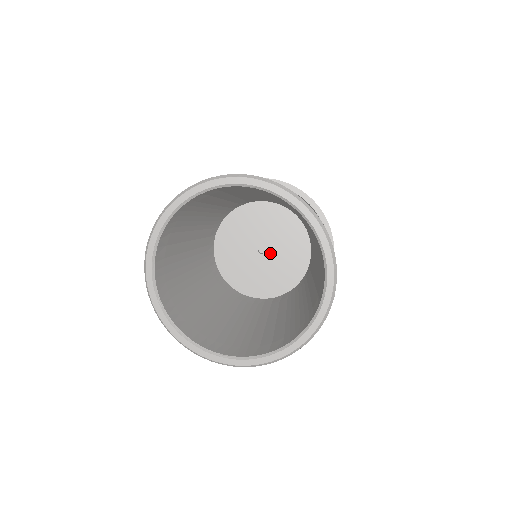
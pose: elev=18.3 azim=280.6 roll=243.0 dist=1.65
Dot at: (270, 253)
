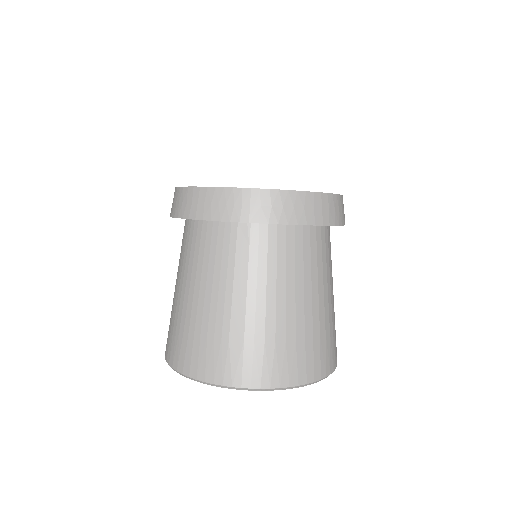
Dot at: occluded
